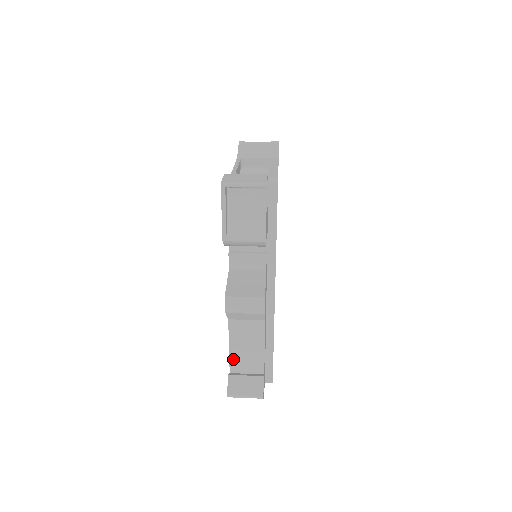
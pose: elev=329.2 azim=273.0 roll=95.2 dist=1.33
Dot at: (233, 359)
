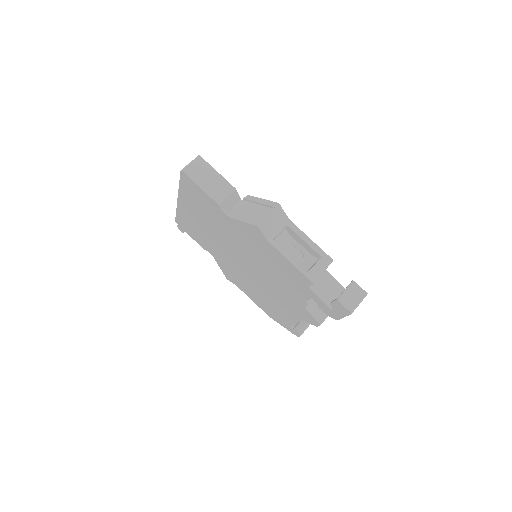
Dot at: occluded
